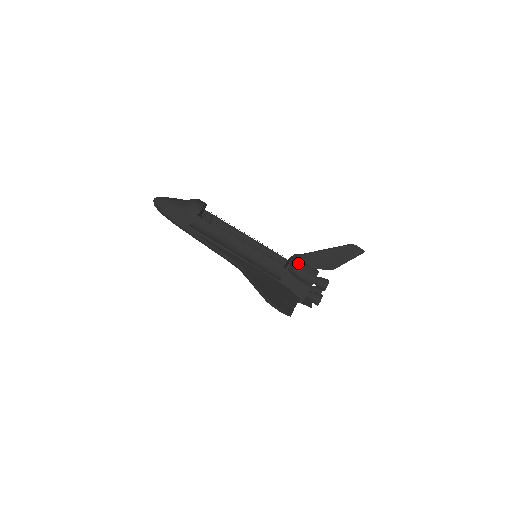
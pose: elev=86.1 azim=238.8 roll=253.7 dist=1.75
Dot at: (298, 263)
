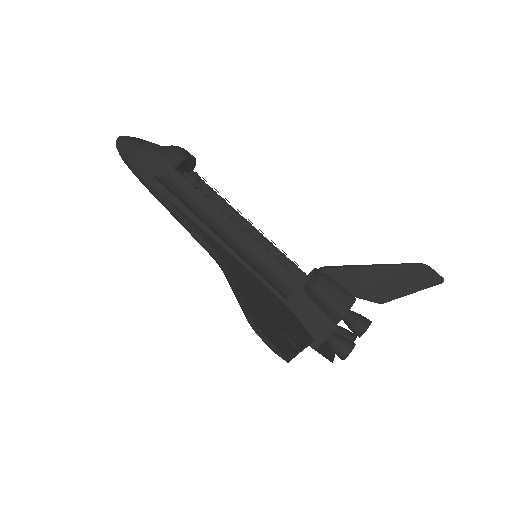
Dot at: (323, 277)
